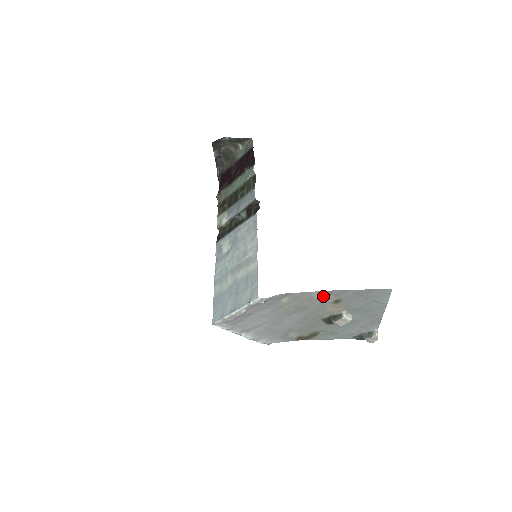
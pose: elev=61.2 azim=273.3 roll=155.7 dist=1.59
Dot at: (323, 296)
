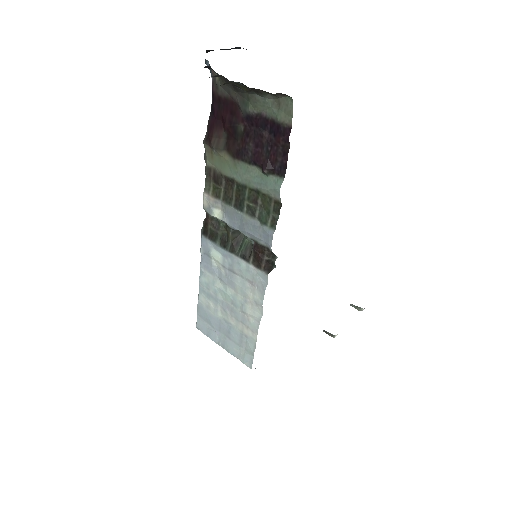
Dot at: occluded
